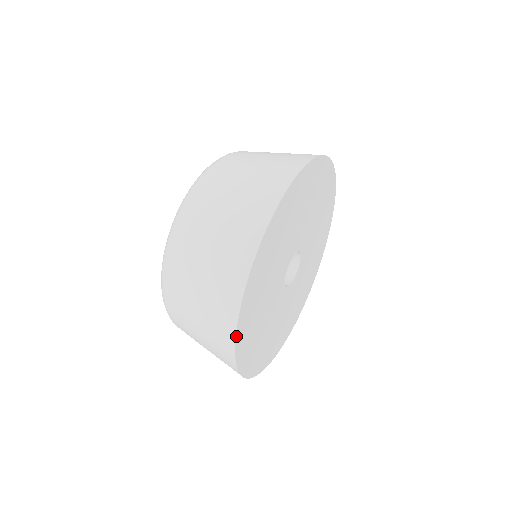
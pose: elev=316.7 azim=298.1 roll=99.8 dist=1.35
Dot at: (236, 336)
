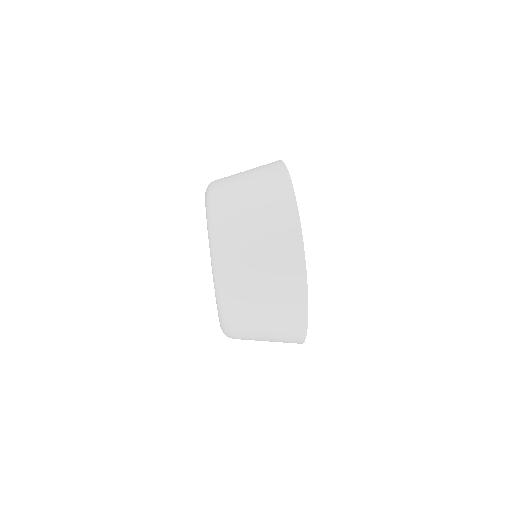
Dot at: (305, 338)
